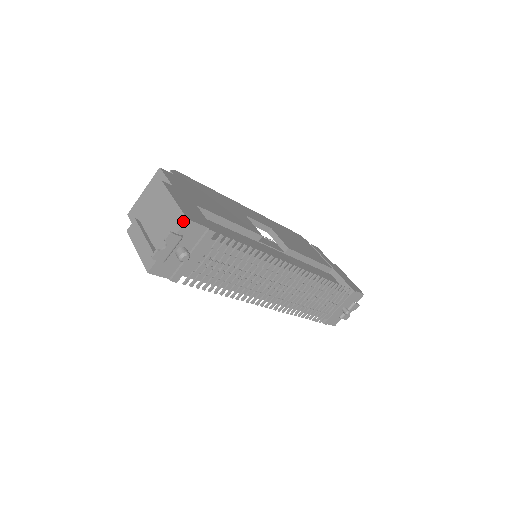
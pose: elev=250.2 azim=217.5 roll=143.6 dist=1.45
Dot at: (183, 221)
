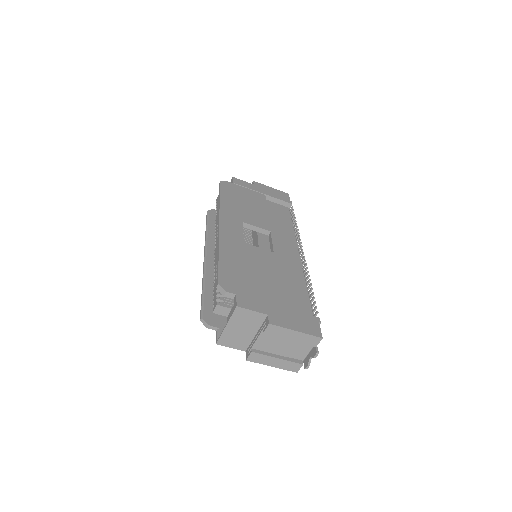
Dot at: (319, 340)
